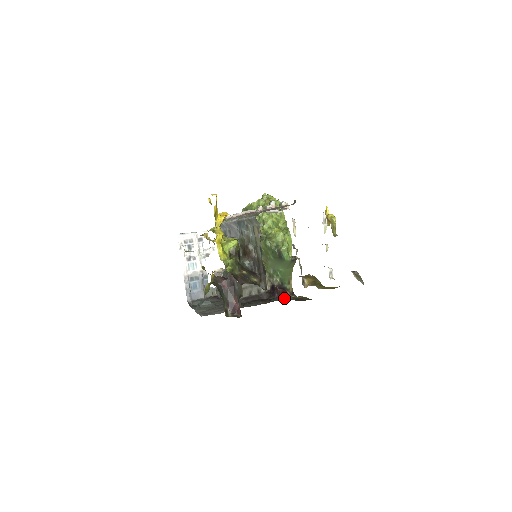
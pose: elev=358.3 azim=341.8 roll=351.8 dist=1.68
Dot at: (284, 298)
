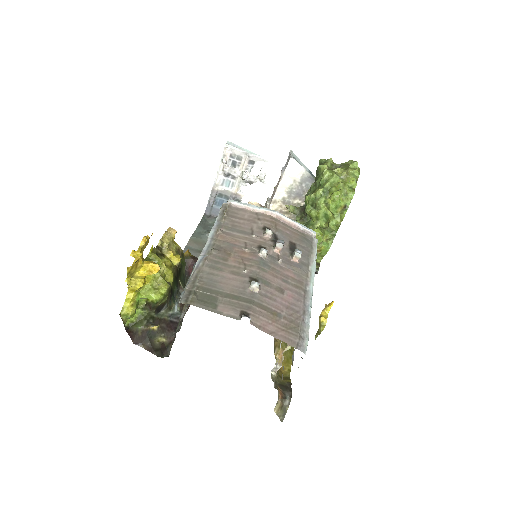
Dot at: occluded
